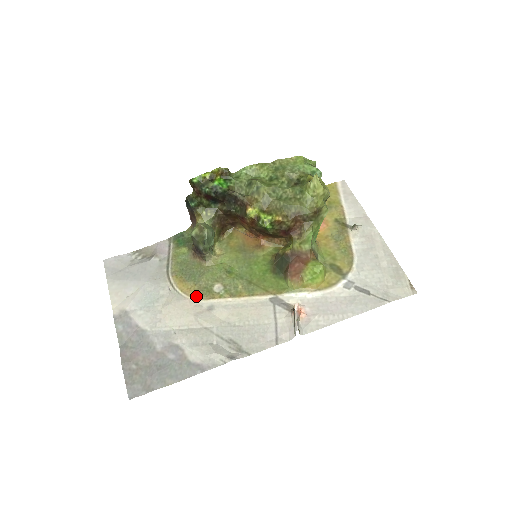
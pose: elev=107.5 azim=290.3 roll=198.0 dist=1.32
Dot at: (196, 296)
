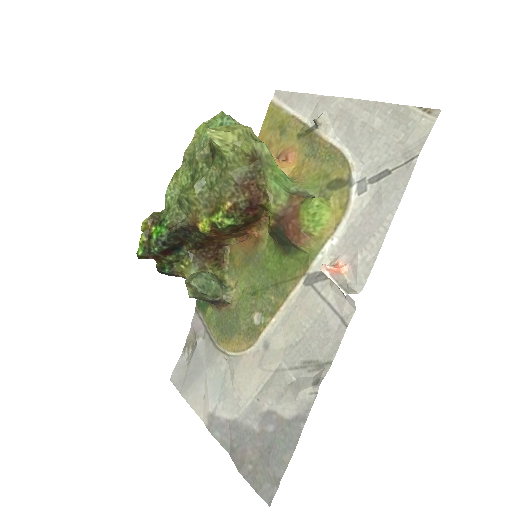
Dot at: (247, 345)
